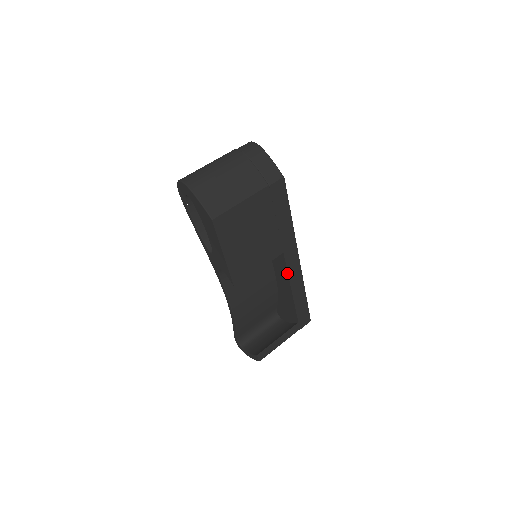
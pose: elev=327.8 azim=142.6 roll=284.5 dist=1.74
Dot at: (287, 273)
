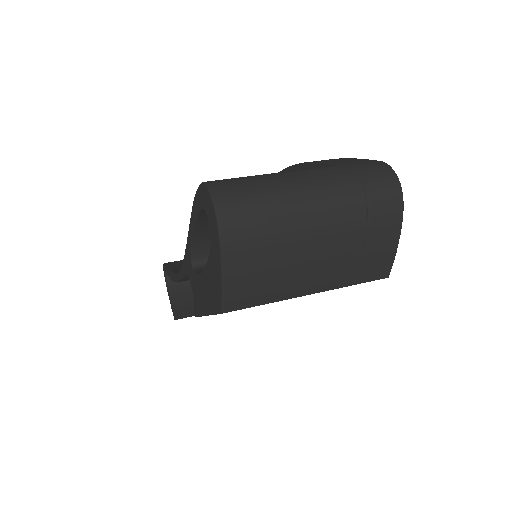
Dot at: occluded
